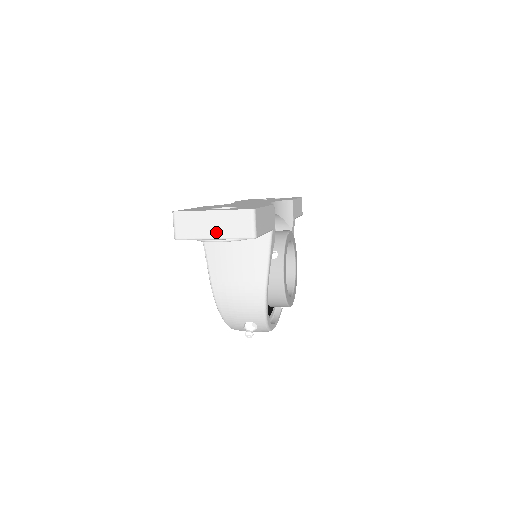
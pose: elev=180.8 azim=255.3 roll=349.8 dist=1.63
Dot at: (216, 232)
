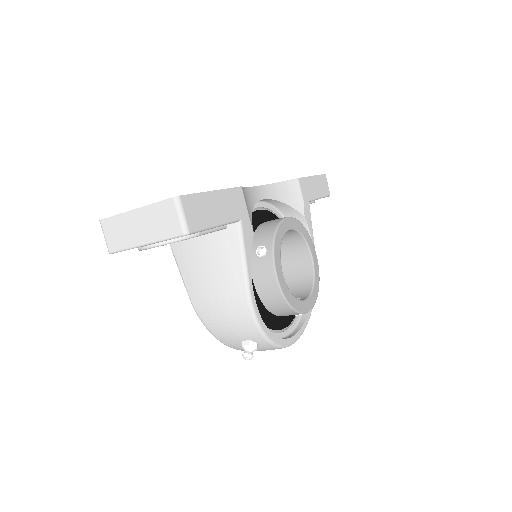
Dot at: (145, 235)
